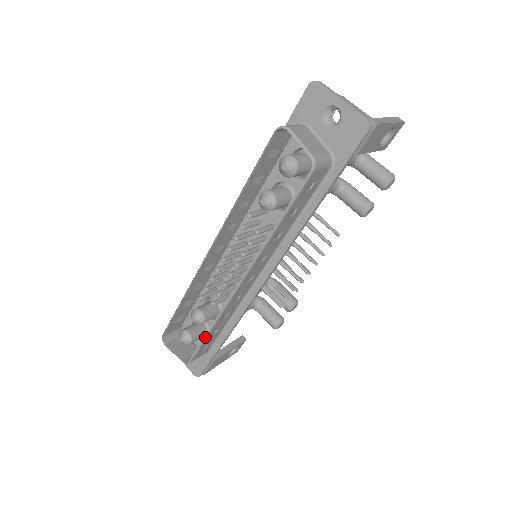
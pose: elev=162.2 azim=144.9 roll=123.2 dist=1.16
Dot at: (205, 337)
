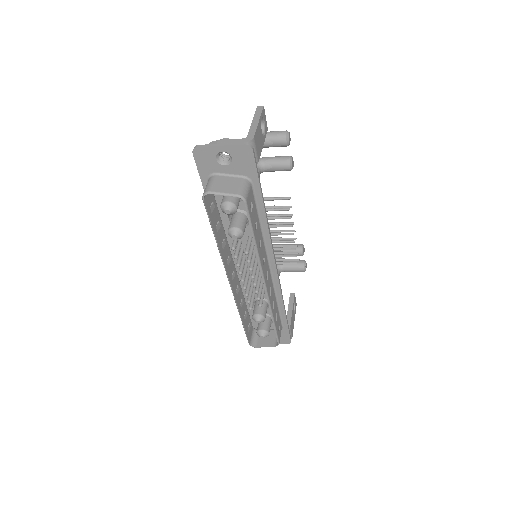
Dot at: (274, 325)
